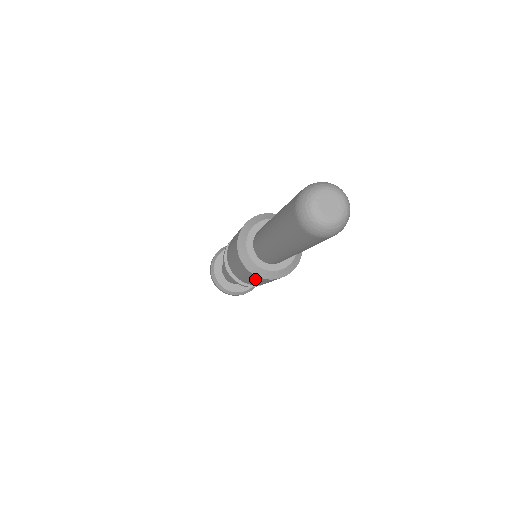
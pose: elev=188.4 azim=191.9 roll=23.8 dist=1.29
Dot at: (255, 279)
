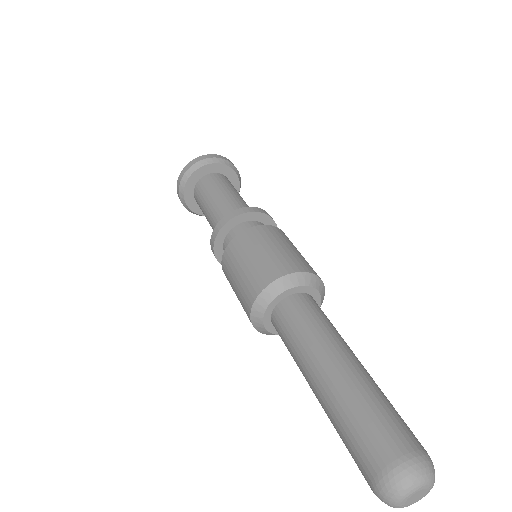
Dot at: occluded
